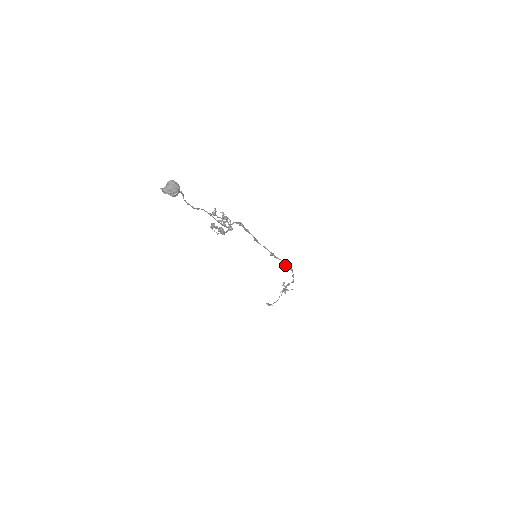
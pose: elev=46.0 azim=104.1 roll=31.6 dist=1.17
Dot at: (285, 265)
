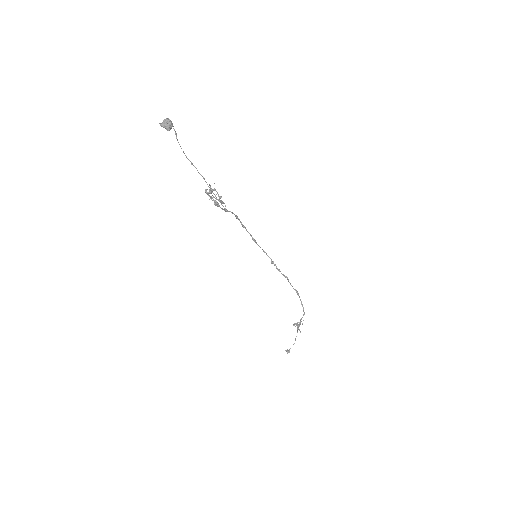
Dot at: occluded
